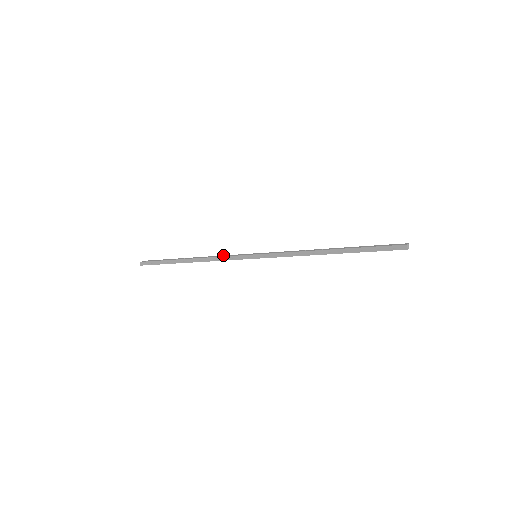
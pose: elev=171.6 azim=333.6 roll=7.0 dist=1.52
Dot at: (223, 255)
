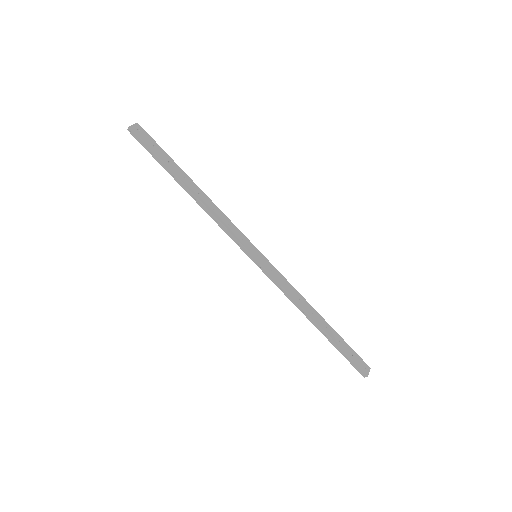
Dot at: occluded
